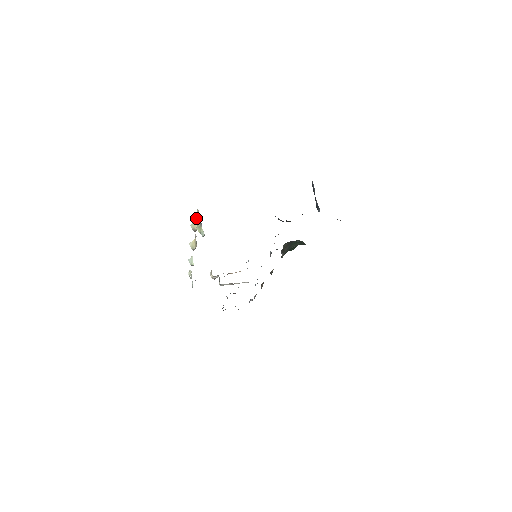
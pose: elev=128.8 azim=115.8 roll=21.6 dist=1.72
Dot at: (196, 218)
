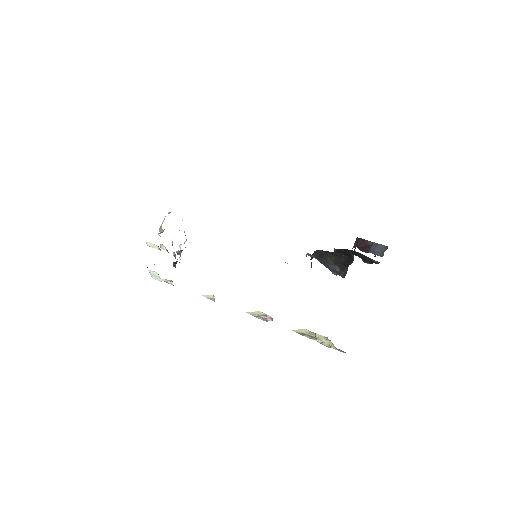
Dot at: (316, 337)
